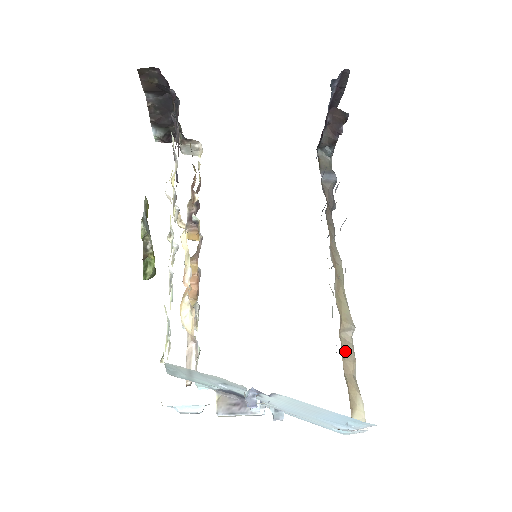
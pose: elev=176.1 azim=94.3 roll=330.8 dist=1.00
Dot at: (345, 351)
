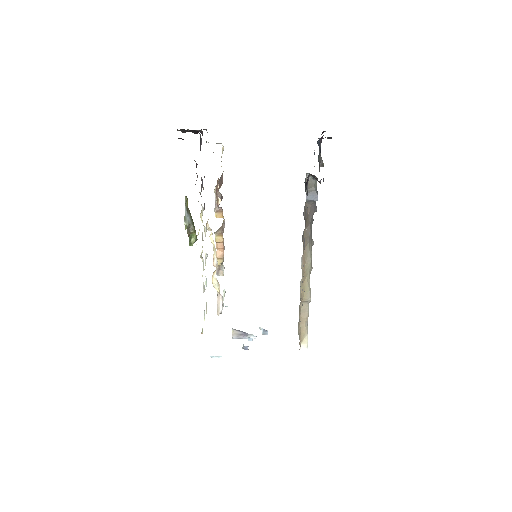
Dot at: (303, 313)
